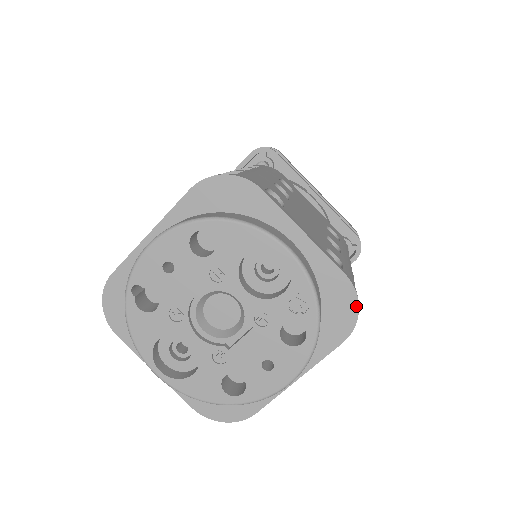
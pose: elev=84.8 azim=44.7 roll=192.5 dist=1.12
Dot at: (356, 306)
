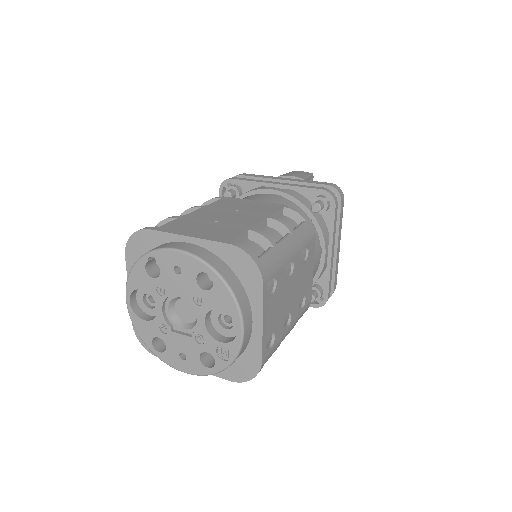
Dot at: (252, 377)
